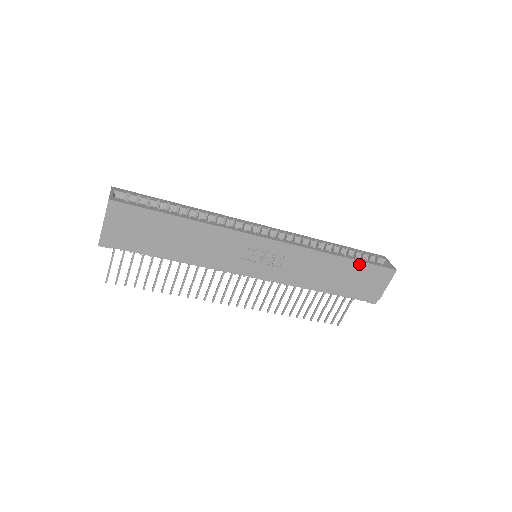
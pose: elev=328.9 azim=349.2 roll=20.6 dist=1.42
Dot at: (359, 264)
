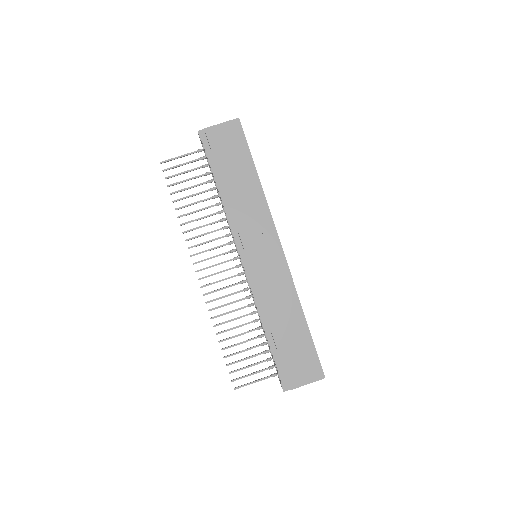
Dot at: (309, 339)
